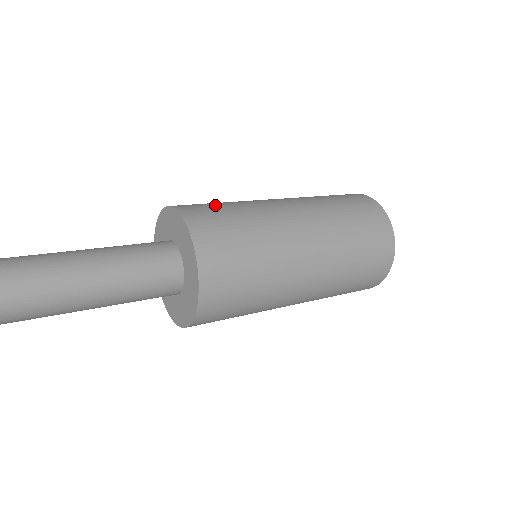
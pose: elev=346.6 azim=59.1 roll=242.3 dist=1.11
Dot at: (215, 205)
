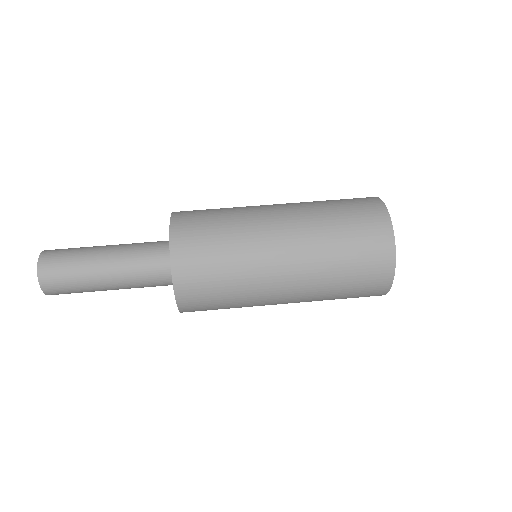
Dot at: (208, 231)
